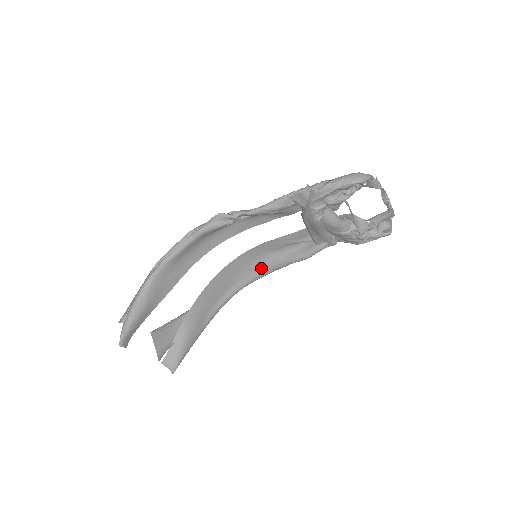
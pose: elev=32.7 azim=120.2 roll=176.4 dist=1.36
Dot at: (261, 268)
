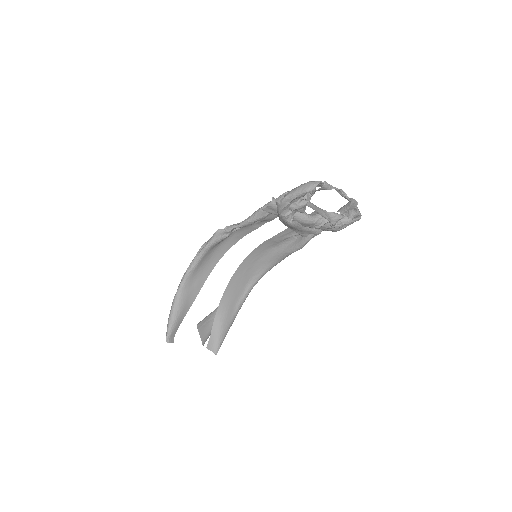
Dot at: (269, 261)
